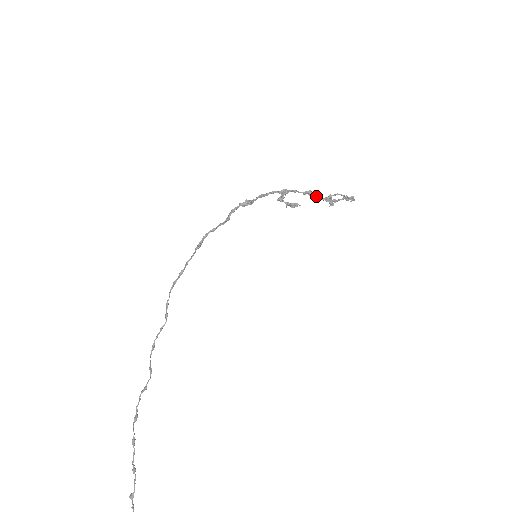
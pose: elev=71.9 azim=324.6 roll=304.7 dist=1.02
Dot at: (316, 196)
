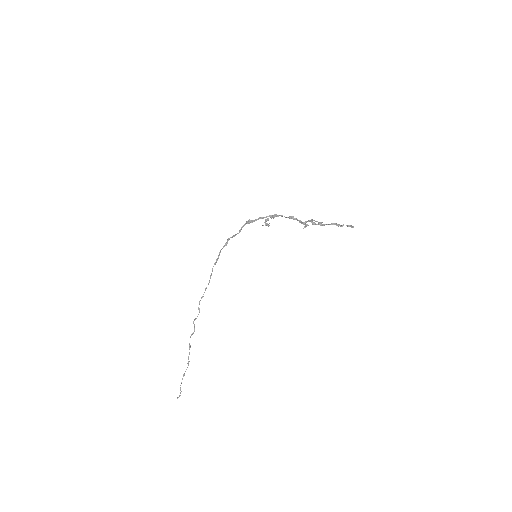
Dot at: (297, 220)
